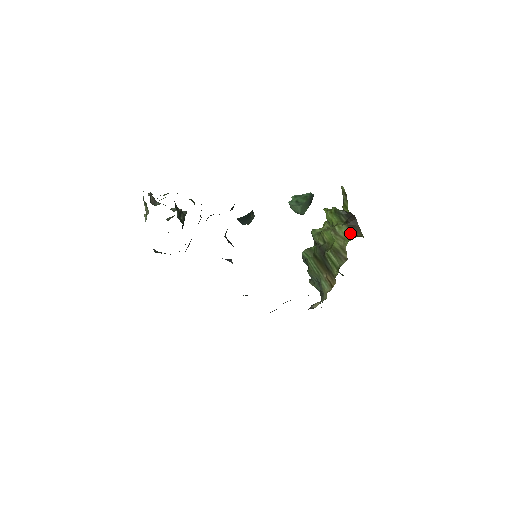
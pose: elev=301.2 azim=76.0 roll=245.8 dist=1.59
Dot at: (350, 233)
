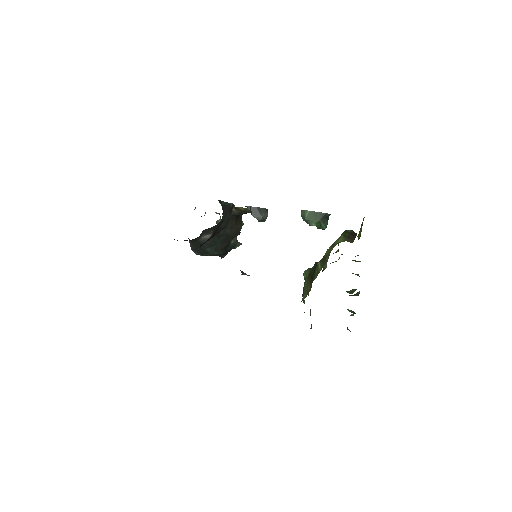
Dot at: (342, 240)
